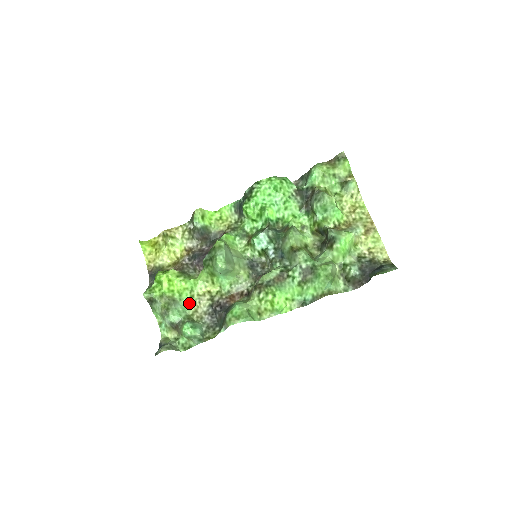
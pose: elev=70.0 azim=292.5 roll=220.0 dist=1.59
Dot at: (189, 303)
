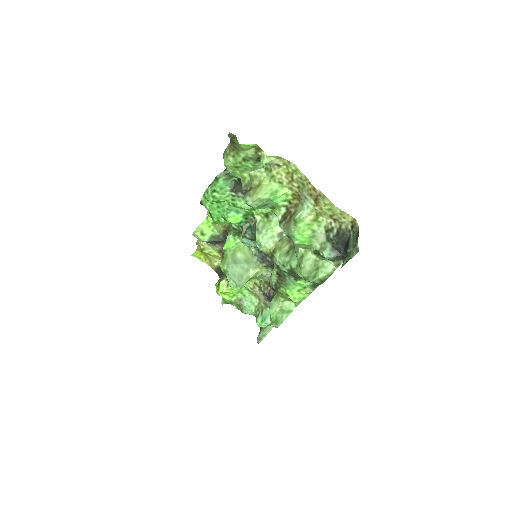
Dot at: (251, 295)
